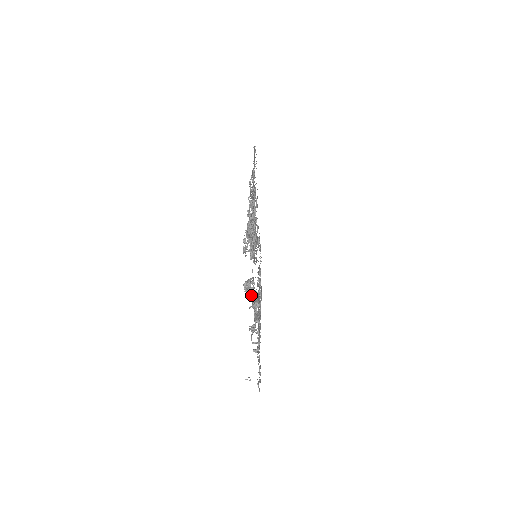
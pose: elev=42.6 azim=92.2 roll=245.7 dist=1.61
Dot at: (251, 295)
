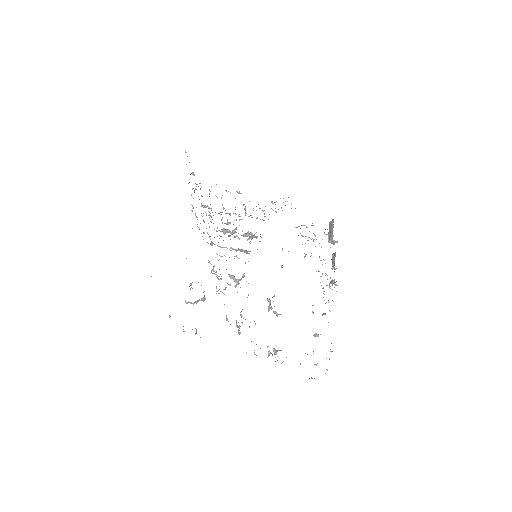
Dot at: (269, 304)
